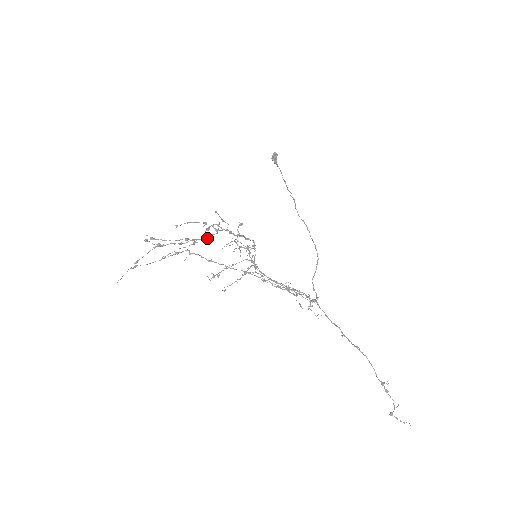
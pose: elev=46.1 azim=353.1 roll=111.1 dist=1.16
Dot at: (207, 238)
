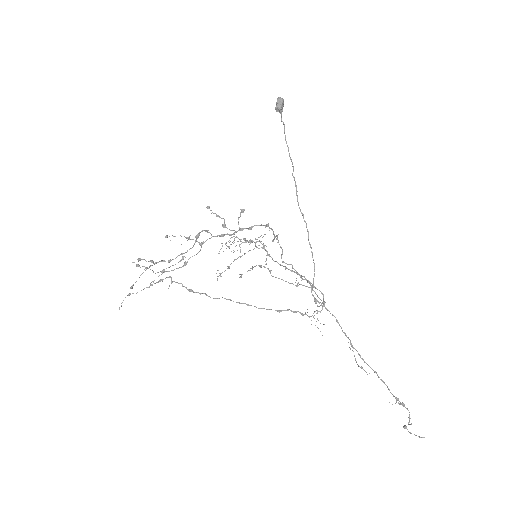
Dot at: (184, 265)
